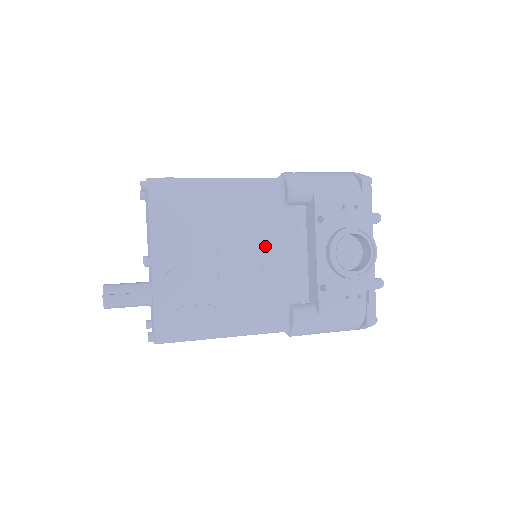
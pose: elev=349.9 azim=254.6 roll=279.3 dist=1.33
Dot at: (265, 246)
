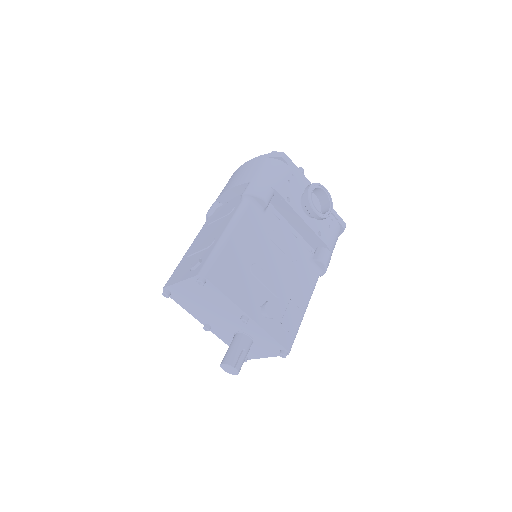
Dot at: (277, 243)
